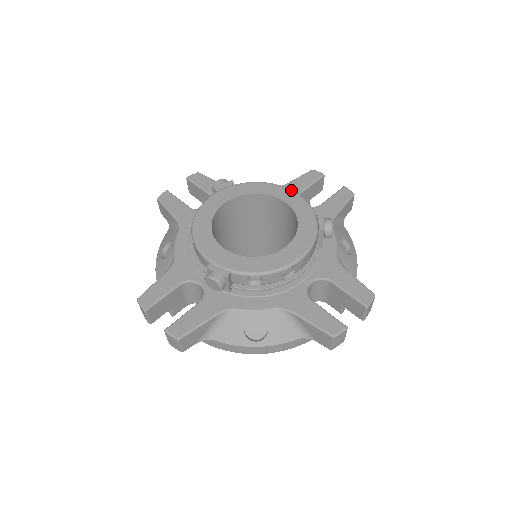
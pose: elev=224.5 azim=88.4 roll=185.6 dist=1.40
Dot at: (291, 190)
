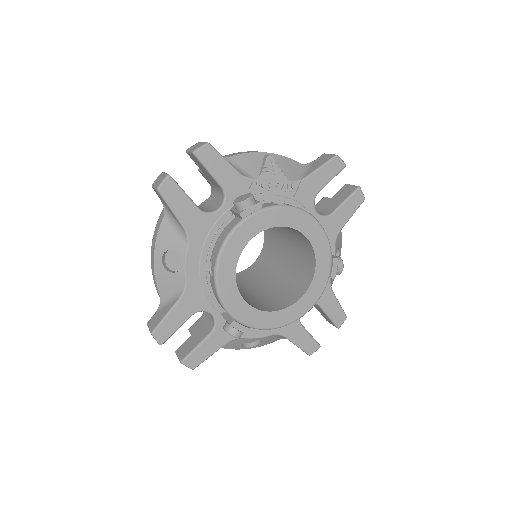
Dot at: (318, 223)
